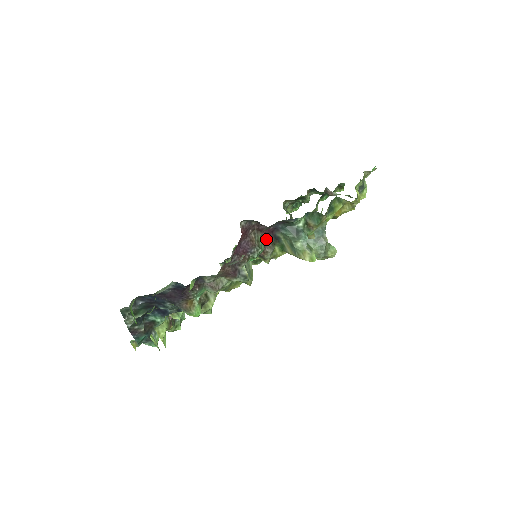
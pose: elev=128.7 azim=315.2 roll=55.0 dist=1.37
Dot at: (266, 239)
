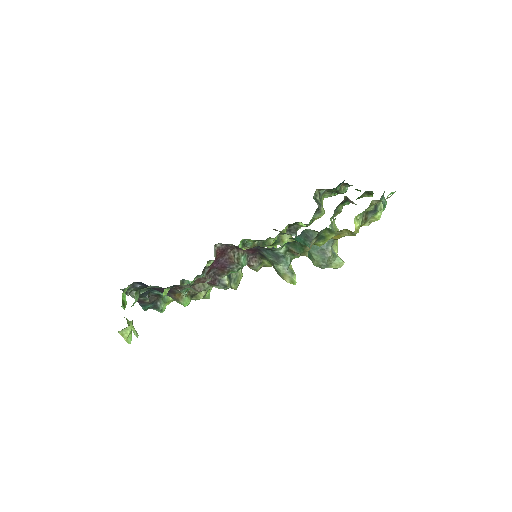
Dot at: (251, 255)
